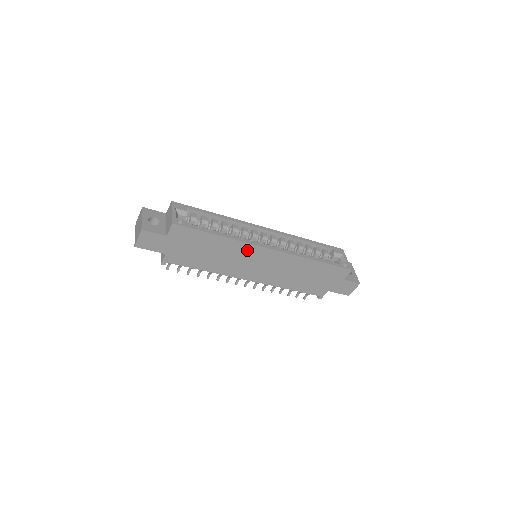
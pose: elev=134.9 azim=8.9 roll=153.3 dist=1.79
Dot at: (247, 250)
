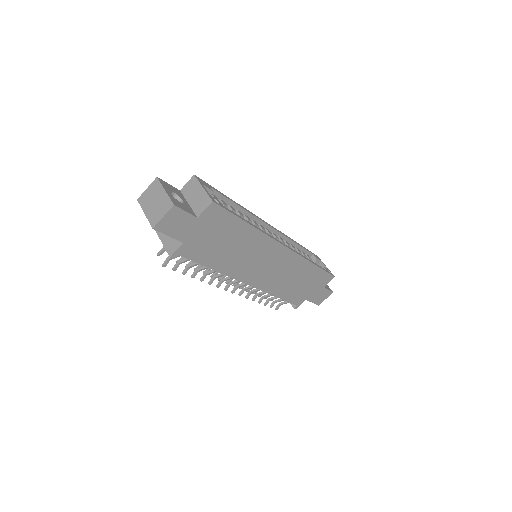
Dot at: (265, 246)
